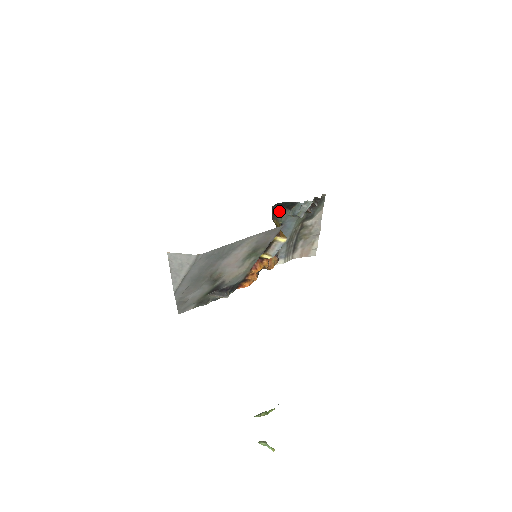
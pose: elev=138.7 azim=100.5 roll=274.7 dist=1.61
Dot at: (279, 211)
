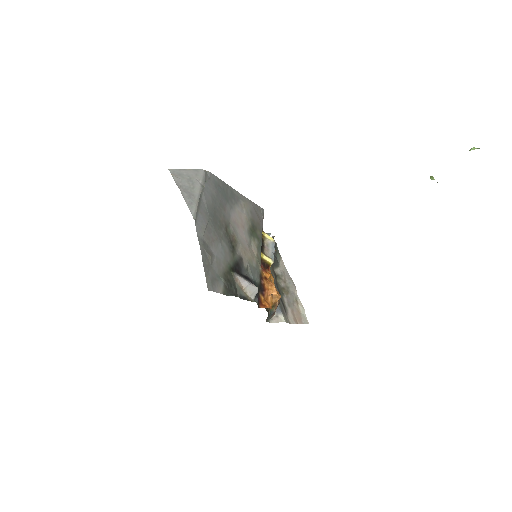
Dot at: occluded
